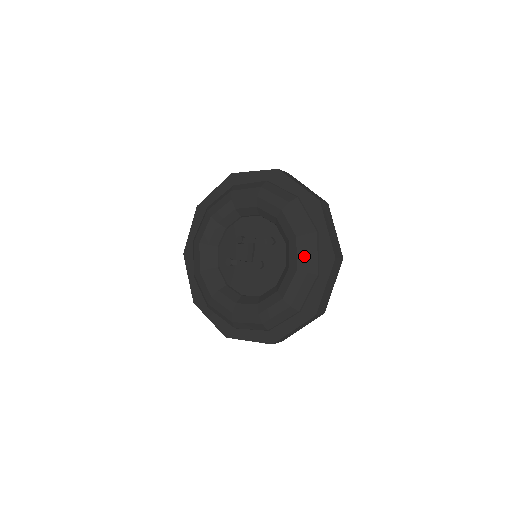
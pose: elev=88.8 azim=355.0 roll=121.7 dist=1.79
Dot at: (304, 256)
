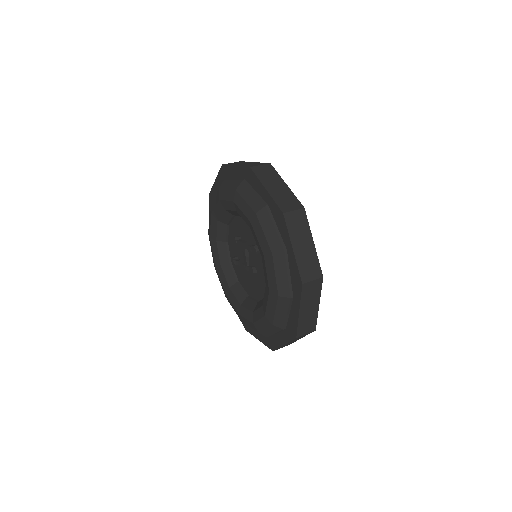
Dot at: (273, 278)
